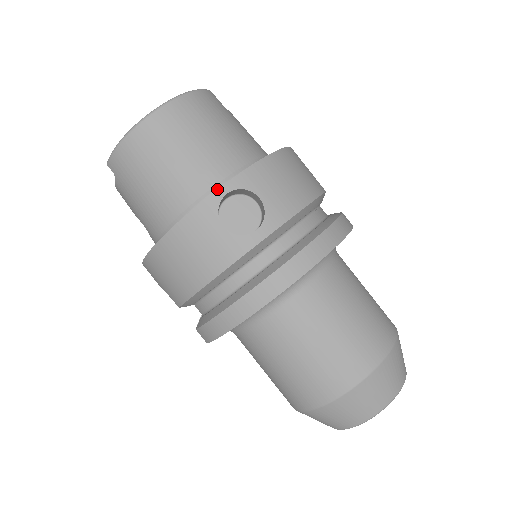
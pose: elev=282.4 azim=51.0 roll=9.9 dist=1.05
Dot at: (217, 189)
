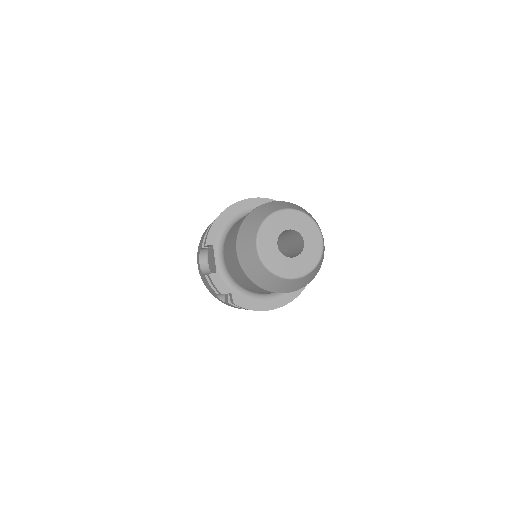
Dot at: occluded
